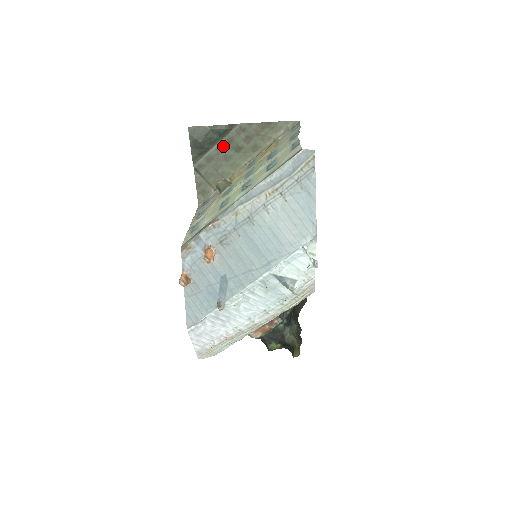
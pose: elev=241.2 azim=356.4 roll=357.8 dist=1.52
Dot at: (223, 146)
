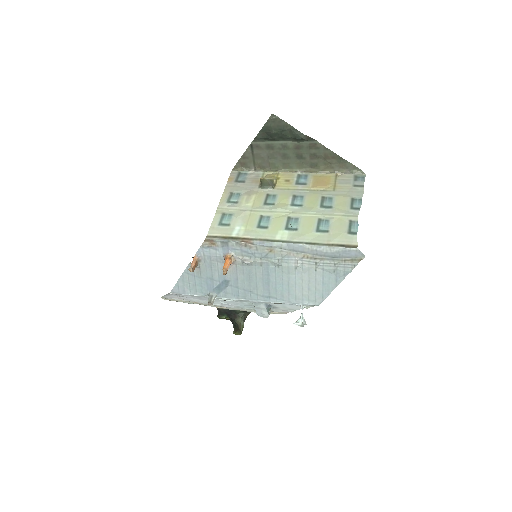
Dot at: (289, 146)
